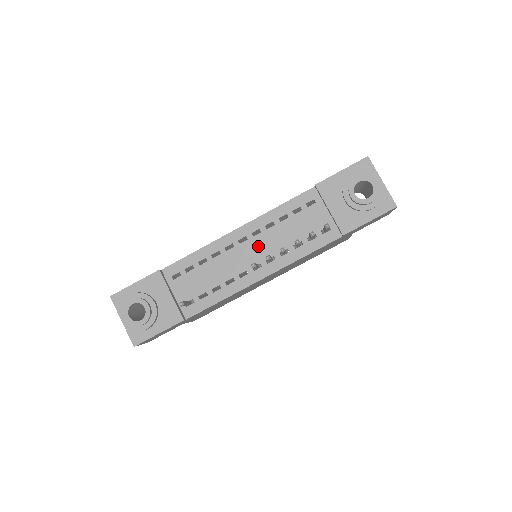
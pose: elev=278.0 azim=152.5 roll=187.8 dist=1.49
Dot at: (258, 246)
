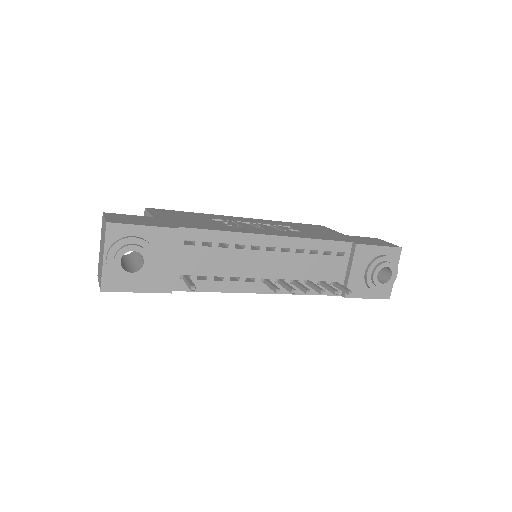
Dot at: (279, 263)
